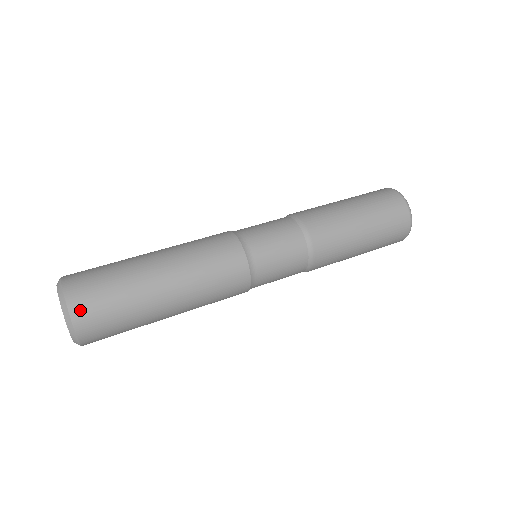
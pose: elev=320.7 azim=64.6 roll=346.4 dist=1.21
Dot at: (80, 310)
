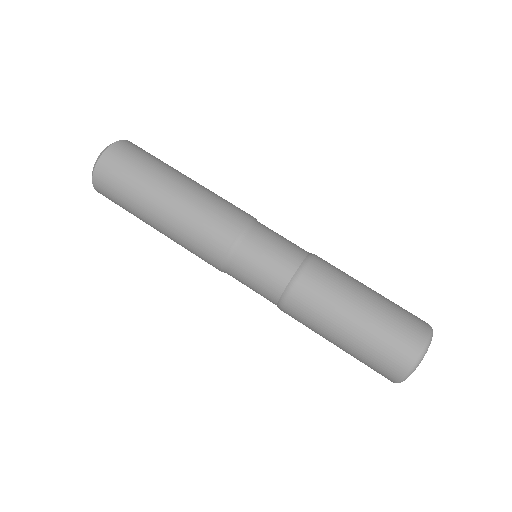
Dot at: (100, 178)
